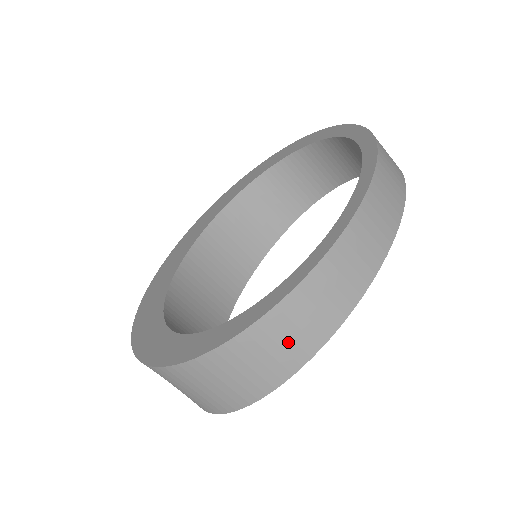
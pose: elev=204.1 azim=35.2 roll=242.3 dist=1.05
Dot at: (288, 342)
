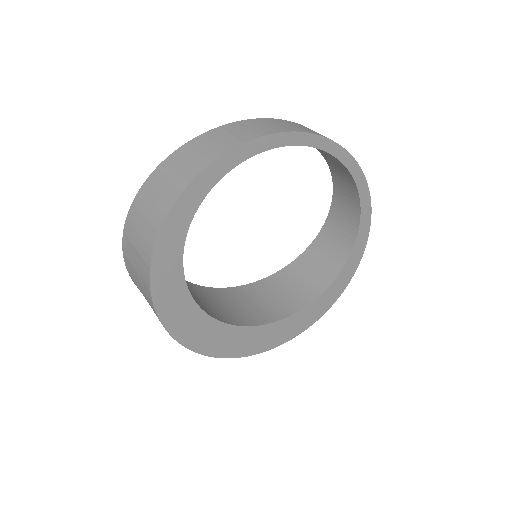
Dot at: (205, 150)
